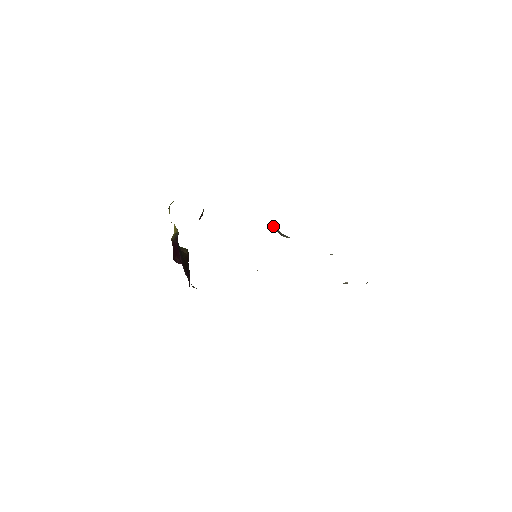
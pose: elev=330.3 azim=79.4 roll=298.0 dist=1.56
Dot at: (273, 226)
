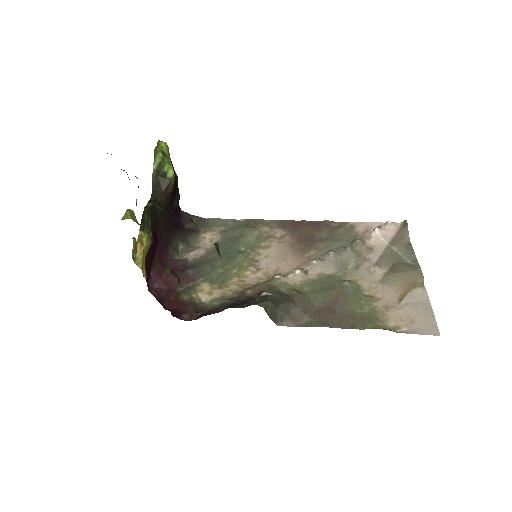
Dot at: (270, 310)
